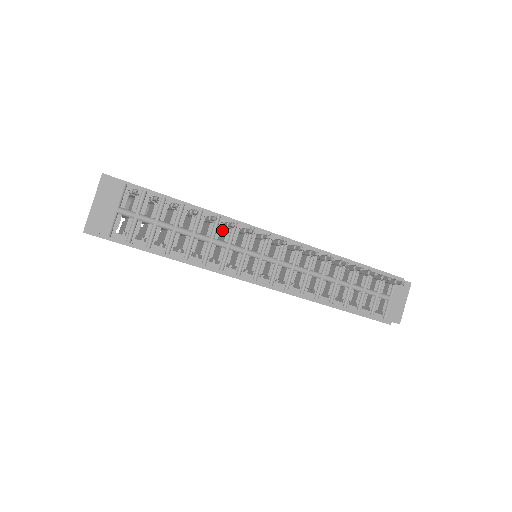
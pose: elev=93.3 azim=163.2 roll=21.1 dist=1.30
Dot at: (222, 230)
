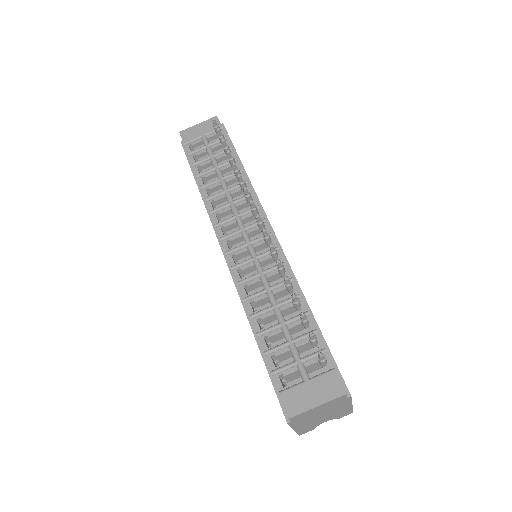
Dot at: occluded
